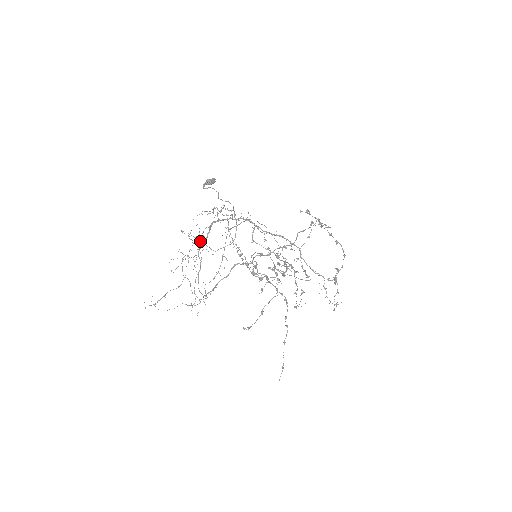
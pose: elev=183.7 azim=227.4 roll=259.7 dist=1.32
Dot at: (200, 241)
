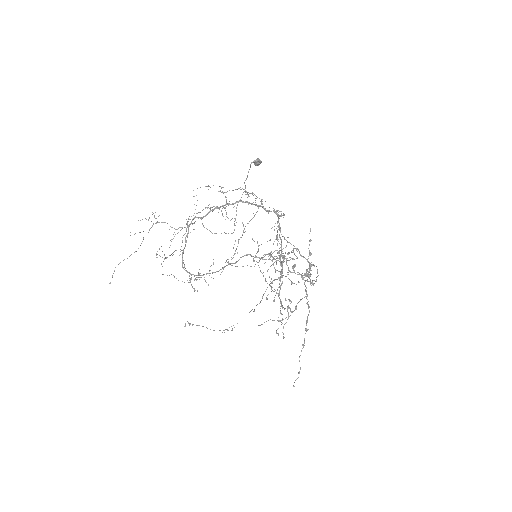
Dot at: occluded
